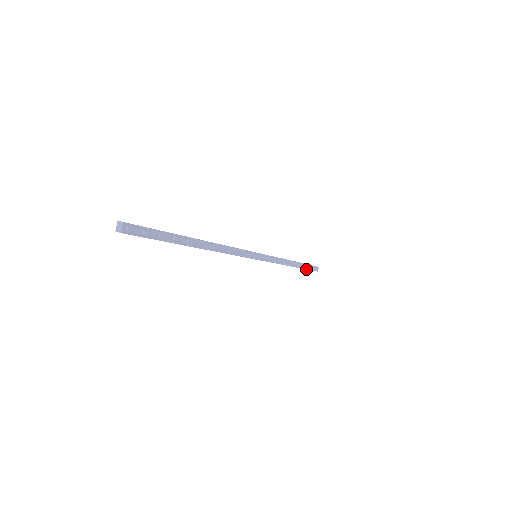
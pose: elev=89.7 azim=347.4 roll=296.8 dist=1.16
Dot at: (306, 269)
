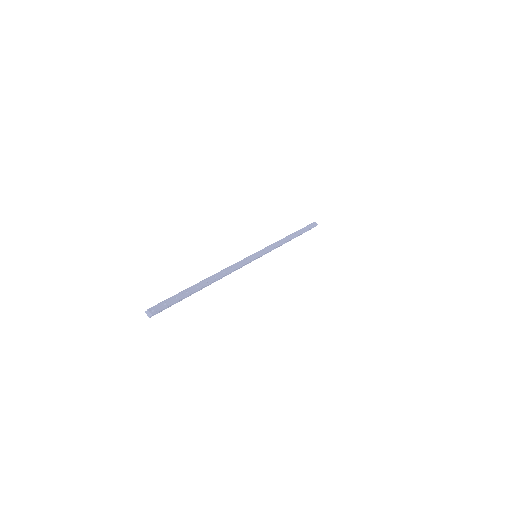
Dot at: (306, 231)
